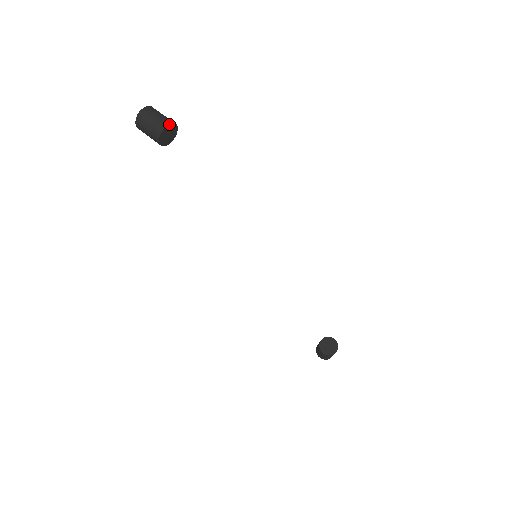
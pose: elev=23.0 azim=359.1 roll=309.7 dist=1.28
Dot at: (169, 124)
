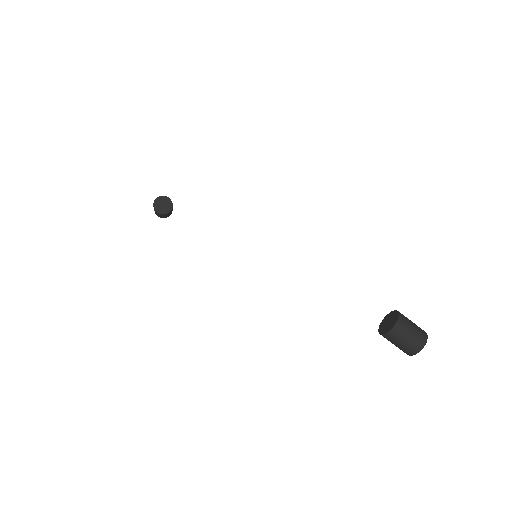
Dot at: (158, 198)
